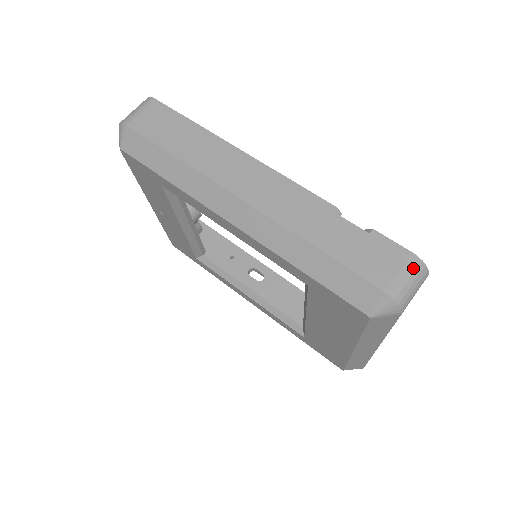
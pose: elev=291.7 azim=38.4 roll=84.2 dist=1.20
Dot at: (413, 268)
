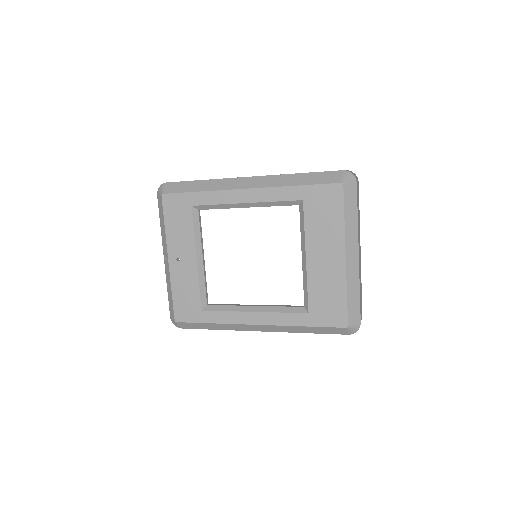
Dot at: occluded
